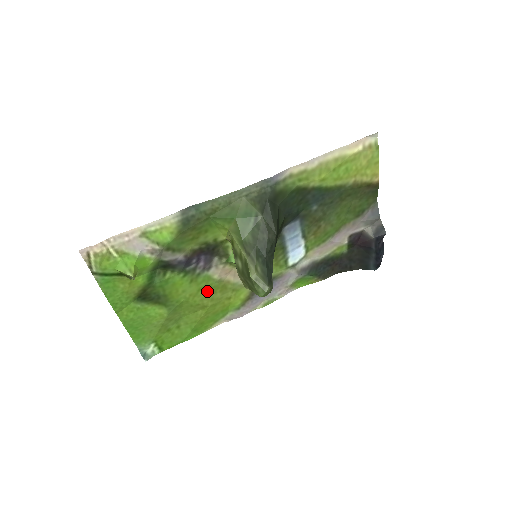
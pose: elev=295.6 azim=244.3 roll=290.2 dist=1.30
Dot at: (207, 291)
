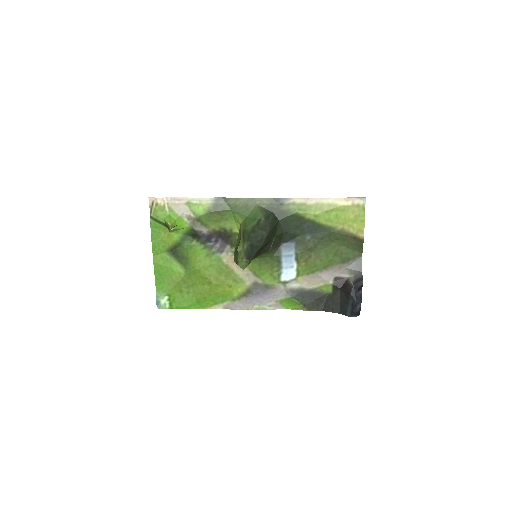
Dot at: (216, 270)
